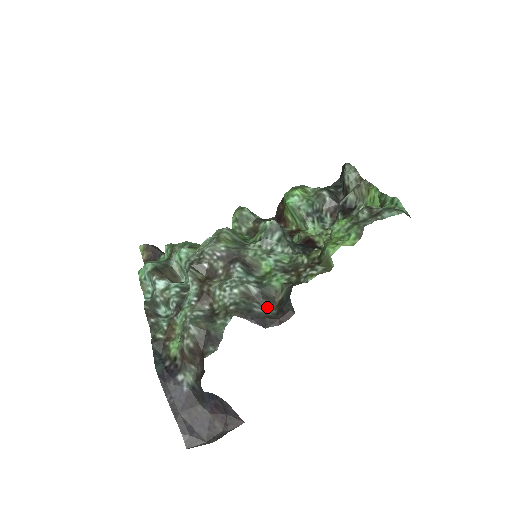
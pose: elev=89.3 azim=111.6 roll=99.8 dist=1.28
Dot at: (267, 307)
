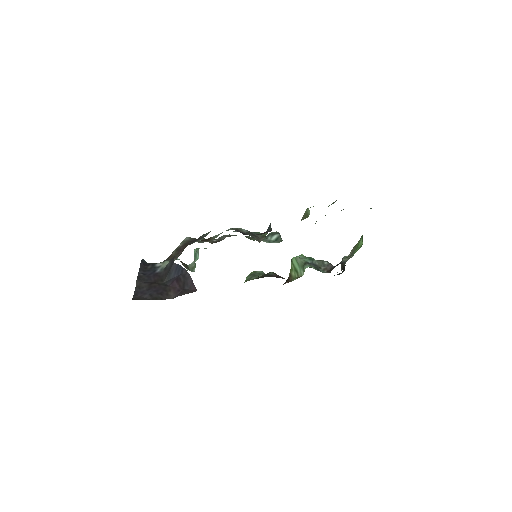
Dot at: occluded
